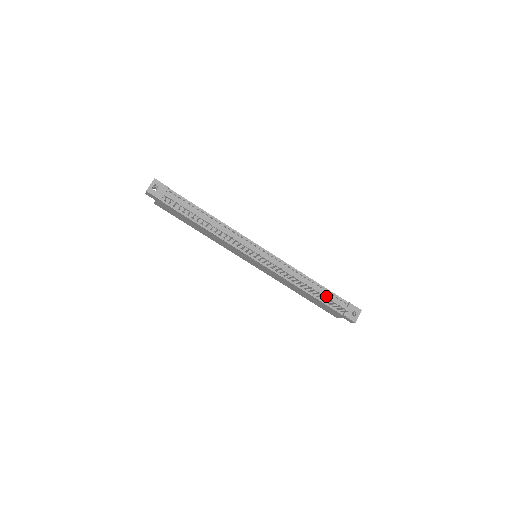
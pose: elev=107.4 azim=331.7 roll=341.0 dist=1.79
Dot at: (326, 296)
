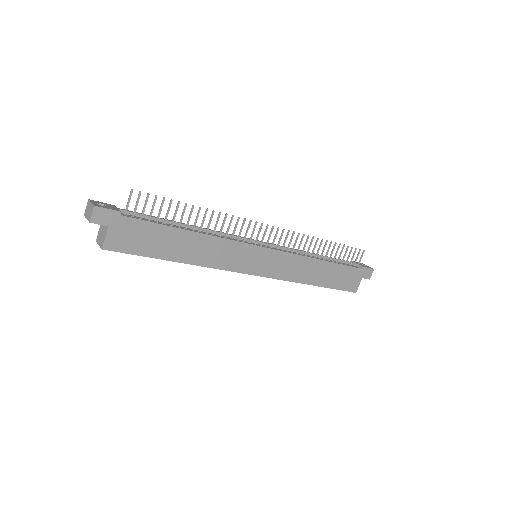
Dot at: (336, 259)
